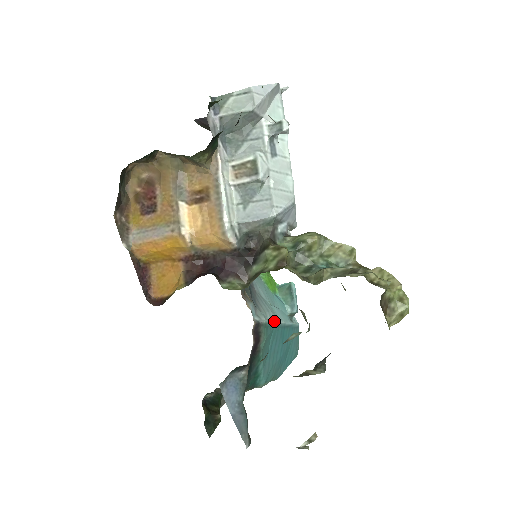
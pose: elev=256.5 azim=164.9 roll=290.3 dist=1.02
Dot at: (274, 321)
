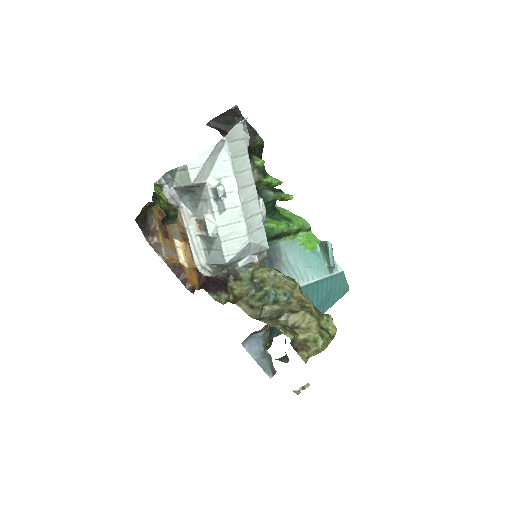
Dot at: occluded
